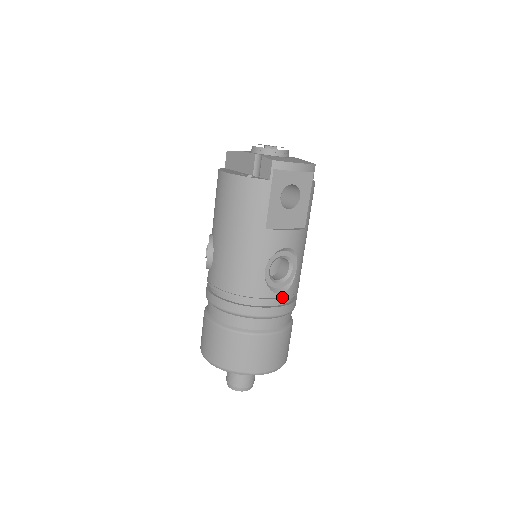
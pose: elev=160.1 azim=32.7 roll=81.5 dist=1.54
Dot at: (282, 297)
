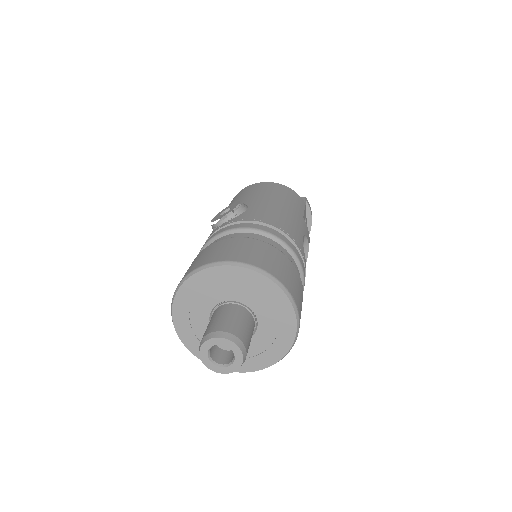
Dot at: (305, 274)
